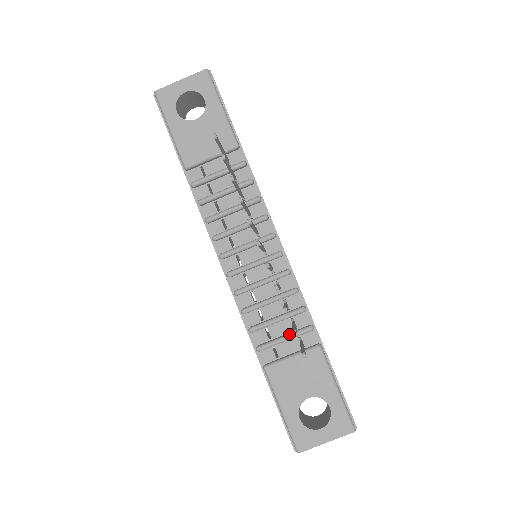
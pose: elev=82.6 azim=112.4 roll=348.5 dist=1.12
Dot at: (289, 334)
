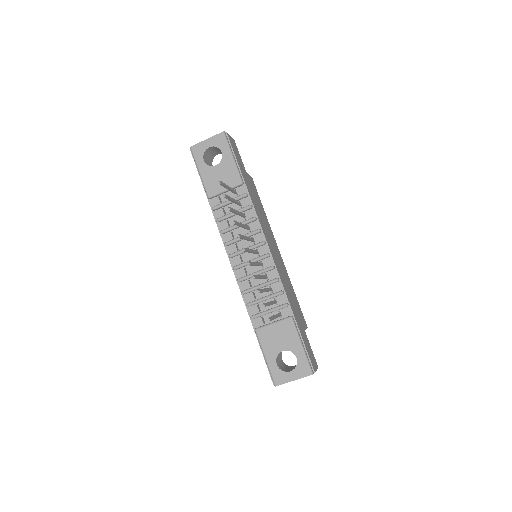
Dot at: (272, 308)
